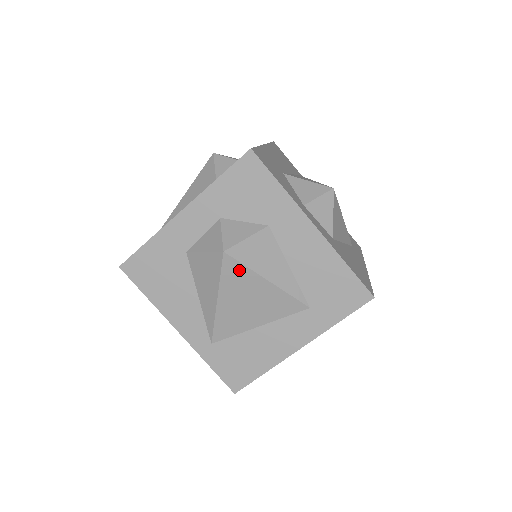
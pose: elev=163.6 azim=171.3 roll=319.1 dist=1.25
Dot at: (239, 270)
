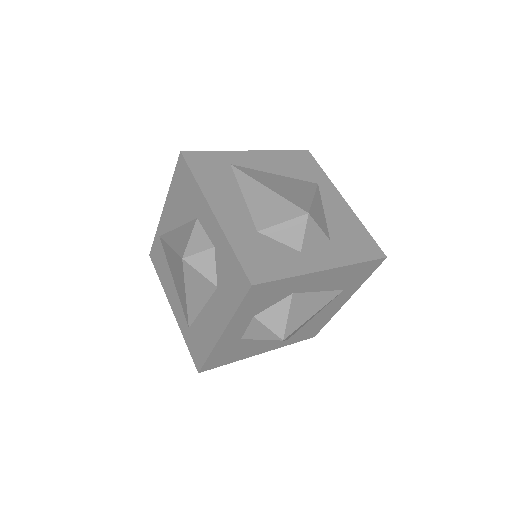
Dot at: occluded
